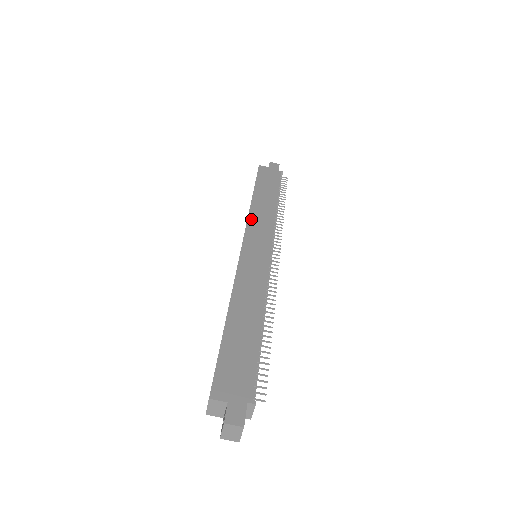
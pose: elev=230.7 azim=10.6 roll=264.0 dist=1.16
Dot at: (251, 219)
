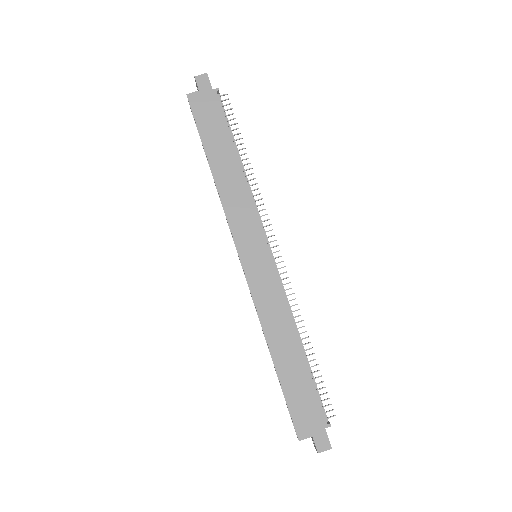
Dot at: (228, 211)
